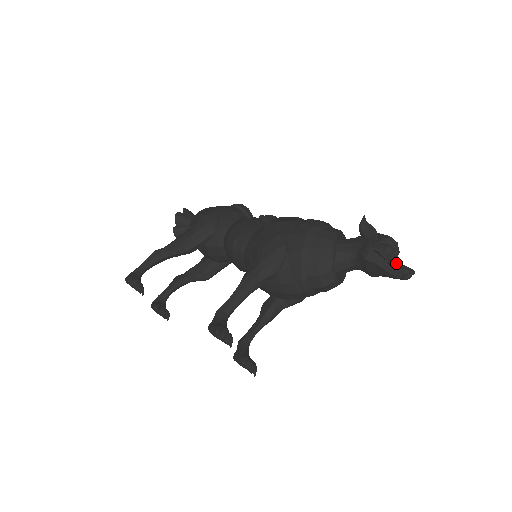
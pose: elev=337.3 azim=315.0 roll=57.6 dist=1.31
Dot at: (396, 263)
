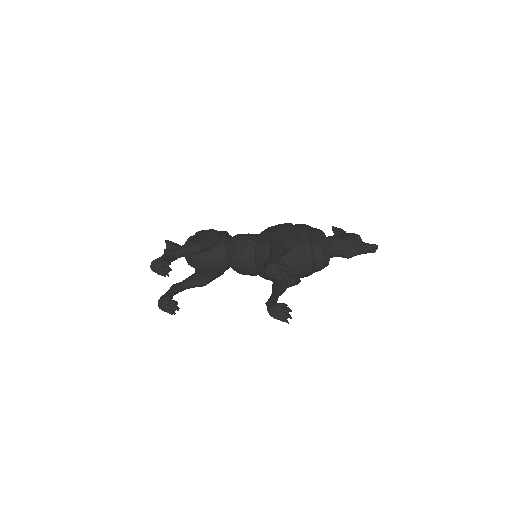
Dot at: (366, 243)
